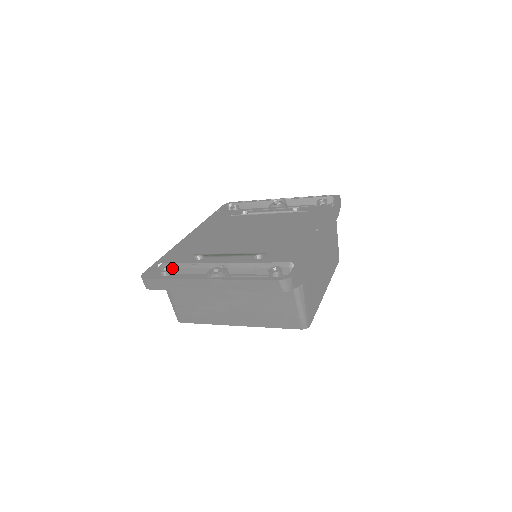
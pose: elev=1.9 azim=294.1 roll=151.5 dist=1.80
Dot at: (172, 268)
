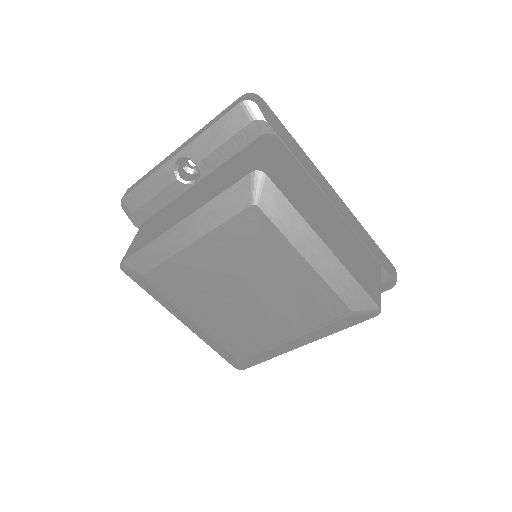
Dot at: occluded
